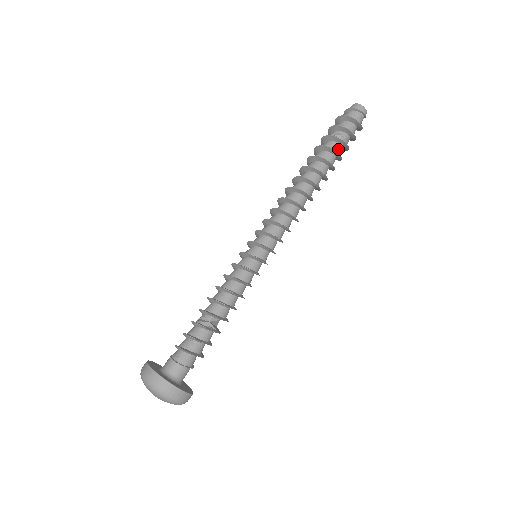
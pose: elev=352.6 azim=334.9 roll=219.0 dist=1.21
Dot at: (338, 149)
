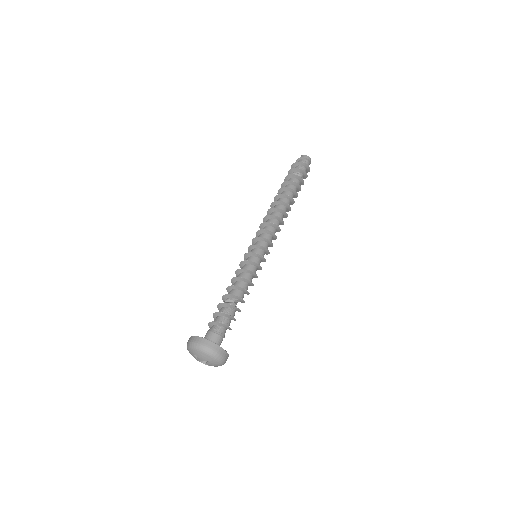
Dot at: (298, 183)
